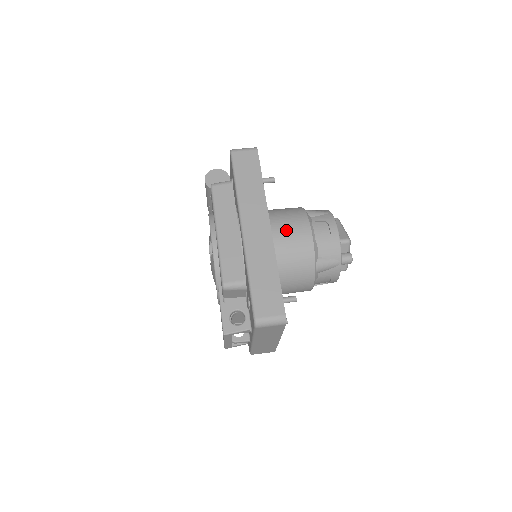
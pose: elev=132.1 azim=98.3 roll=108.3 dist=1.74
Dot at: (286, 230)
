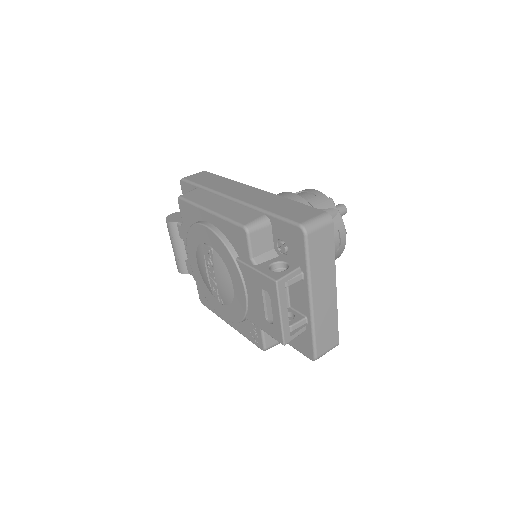
Dot at: occluded
